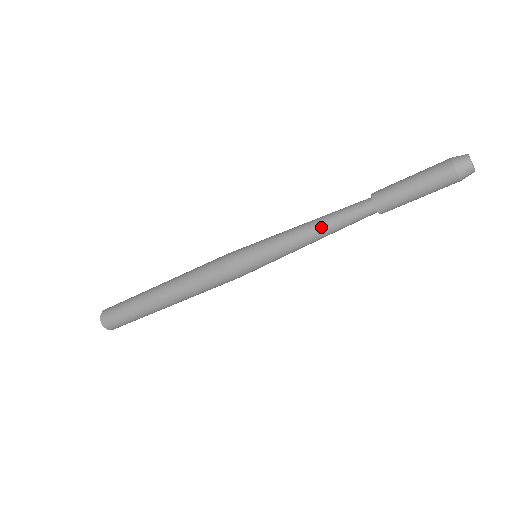
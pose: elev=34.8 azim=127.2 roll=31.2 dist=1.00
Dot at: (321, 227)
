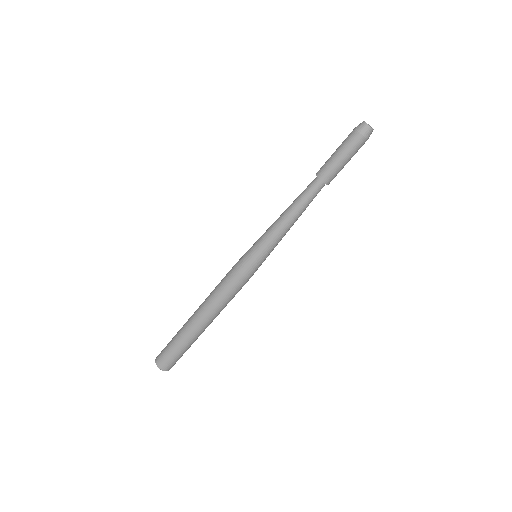
Dot at: (292, 212)
